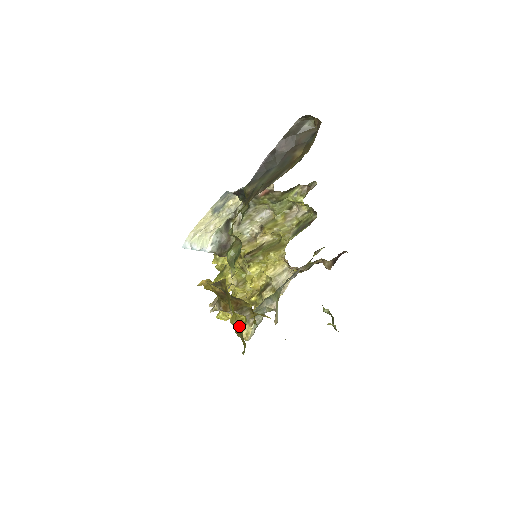
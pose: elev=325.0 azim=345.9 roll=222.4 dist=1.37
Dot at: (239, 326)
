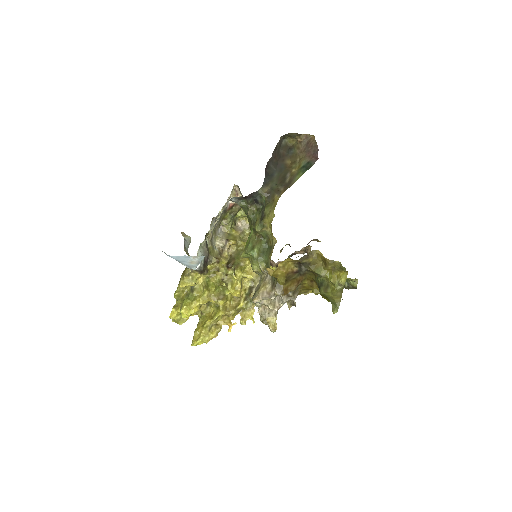
Dot at: (339, 283)
